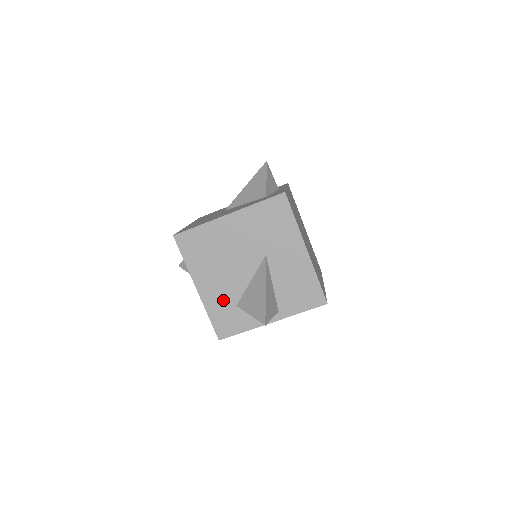
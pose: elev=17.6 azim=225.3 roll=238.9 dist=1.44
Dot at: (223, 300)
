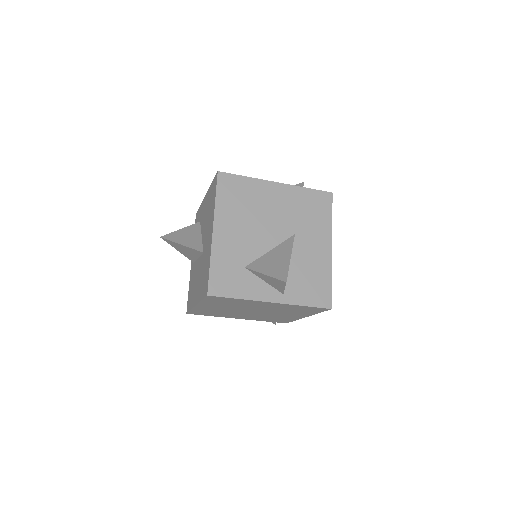
Dot at: (234, 255)
